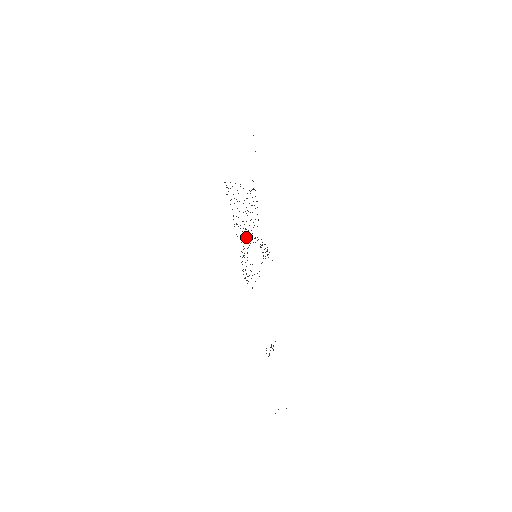
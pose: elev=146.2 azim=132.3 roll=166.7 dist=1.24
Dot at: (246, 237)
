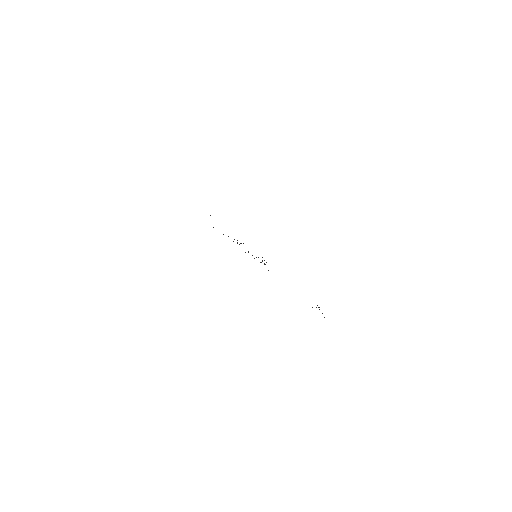
Dot at: occluded
